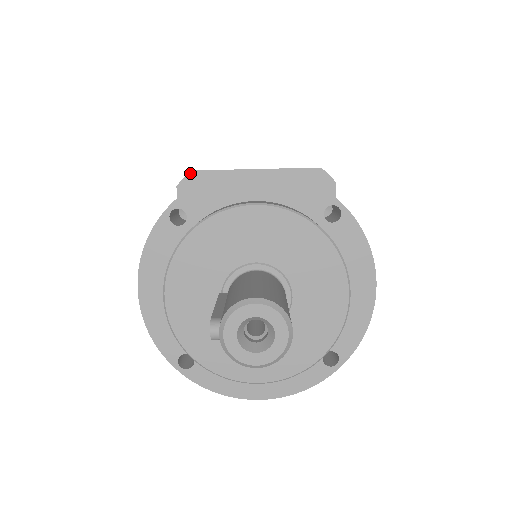
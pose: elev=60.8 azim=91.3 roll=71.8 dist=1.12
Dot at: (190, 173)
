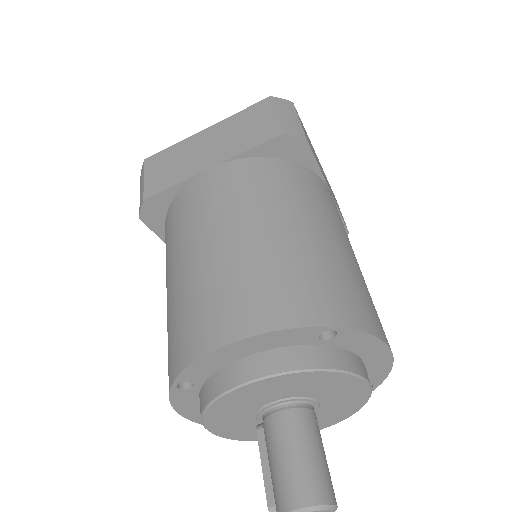
Dot at: (144, 203)
